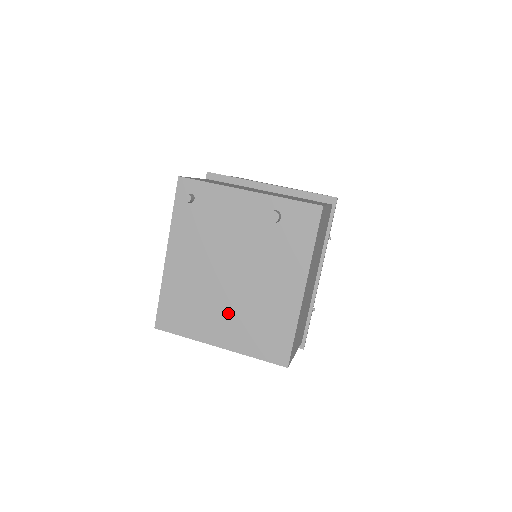
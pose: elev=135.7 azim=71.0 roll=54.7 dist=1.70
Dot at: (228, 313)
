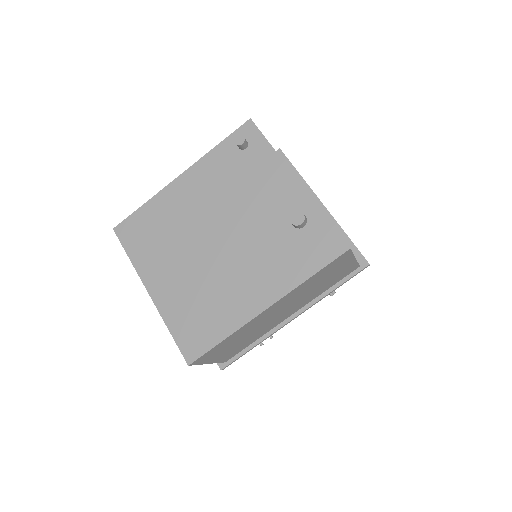
Dot at: (183, 270)
